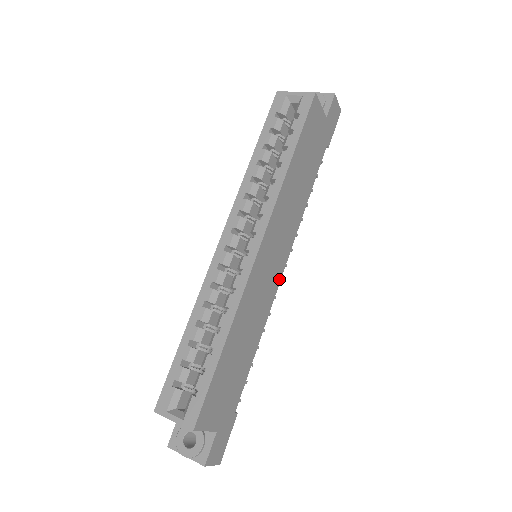
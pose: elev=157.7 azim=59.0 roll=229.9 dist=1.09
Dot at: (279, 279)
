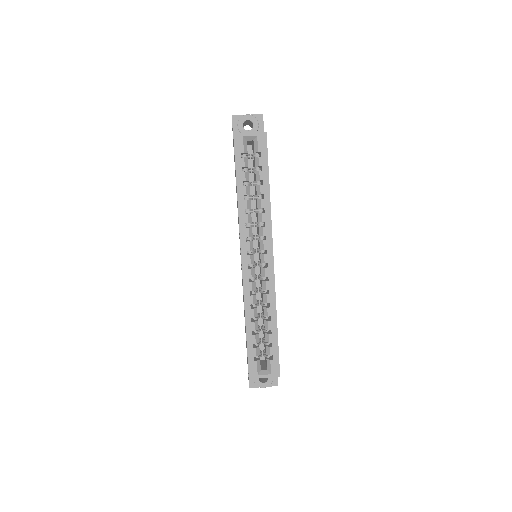
Dot at: occluded
